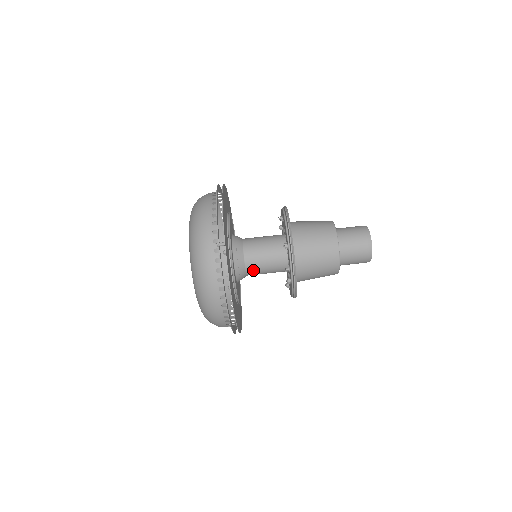
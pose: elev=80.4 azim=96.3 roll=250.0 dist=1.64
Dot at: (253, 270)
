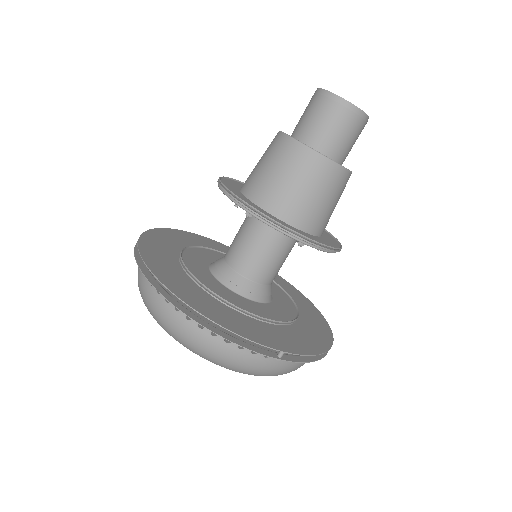
Dot at: (276, 274)
